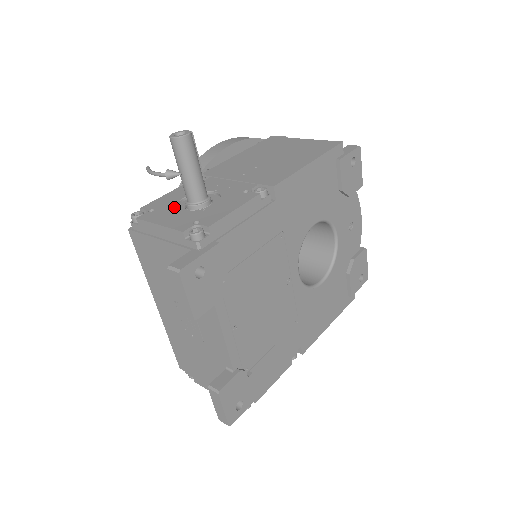
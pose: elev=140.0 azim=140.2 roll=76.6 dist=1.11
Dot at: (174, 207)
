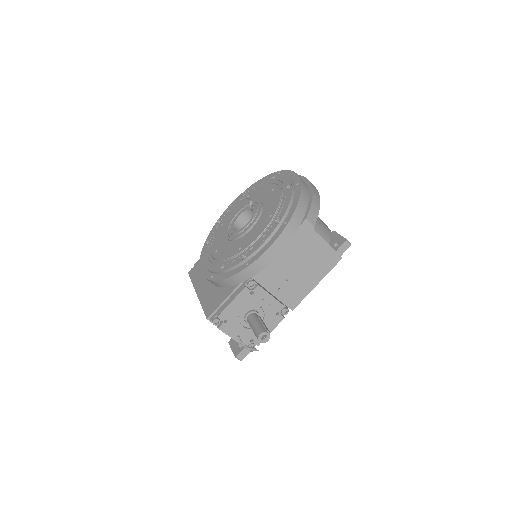
Dot at: (239, 321)
